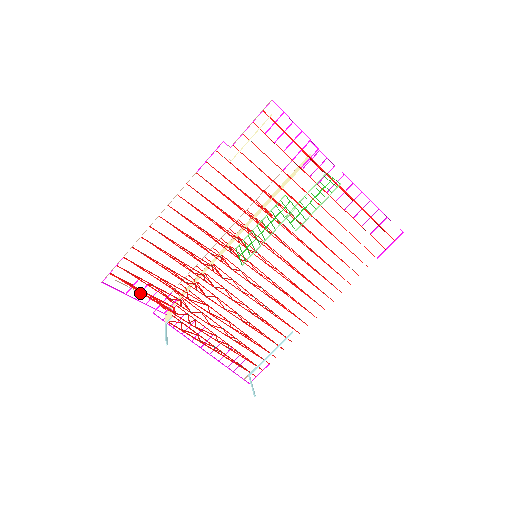
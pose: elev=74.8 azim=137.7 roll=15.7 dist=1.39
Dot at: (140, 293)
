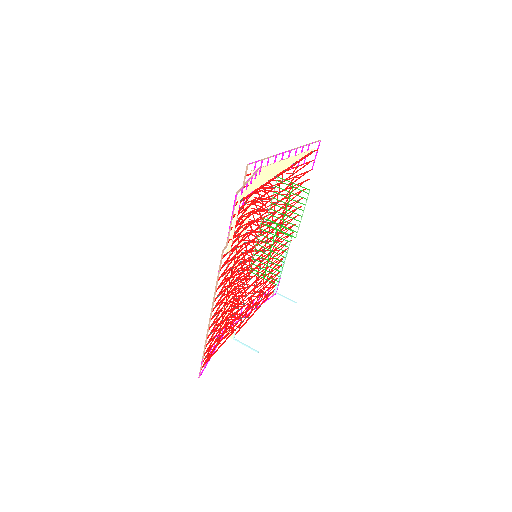
Dot at: (213, 350)
